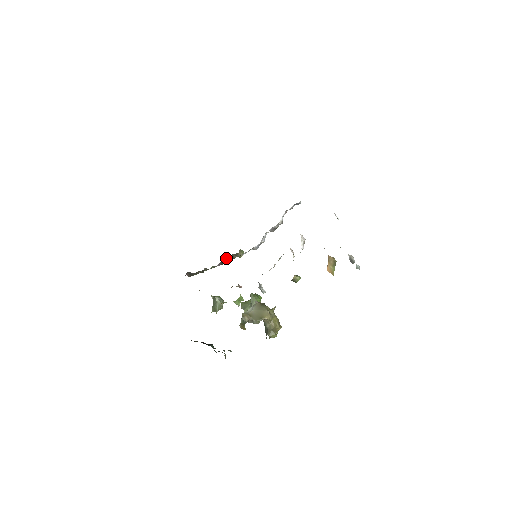
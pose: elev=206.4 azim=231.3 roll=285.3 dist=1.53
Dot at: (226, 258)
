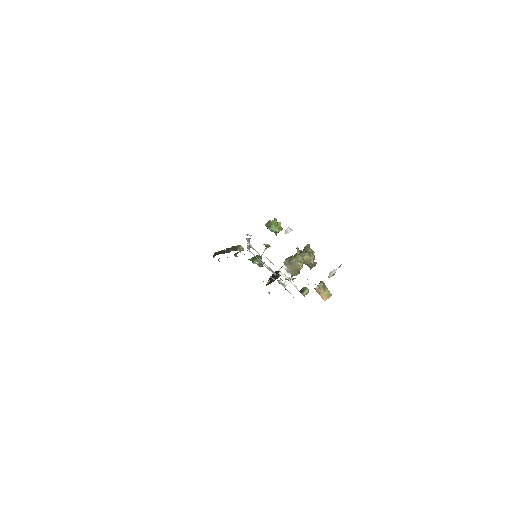
Dot at: (235, 254)
